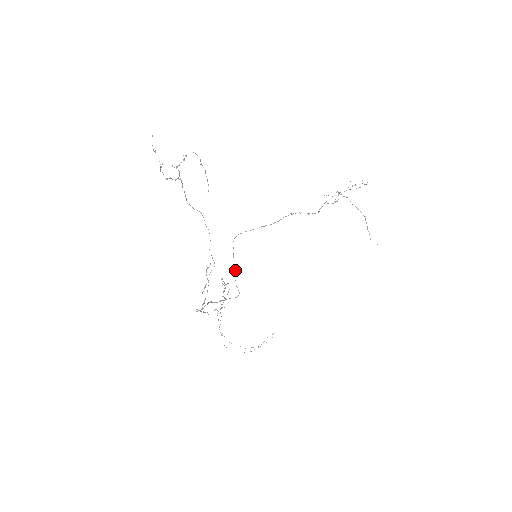
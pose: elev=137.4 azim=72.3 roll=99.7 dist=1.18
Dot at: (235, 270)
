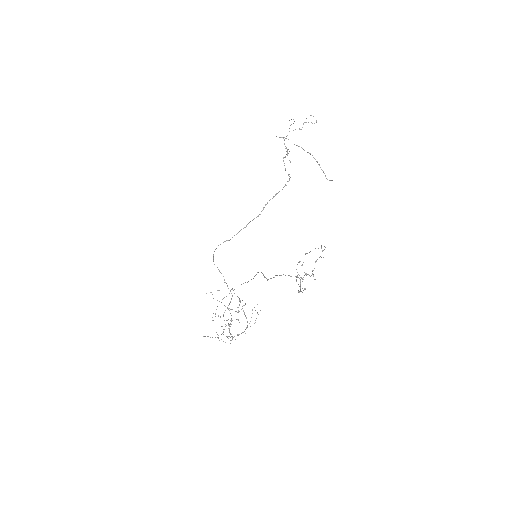
Dot at: (221, 273)
